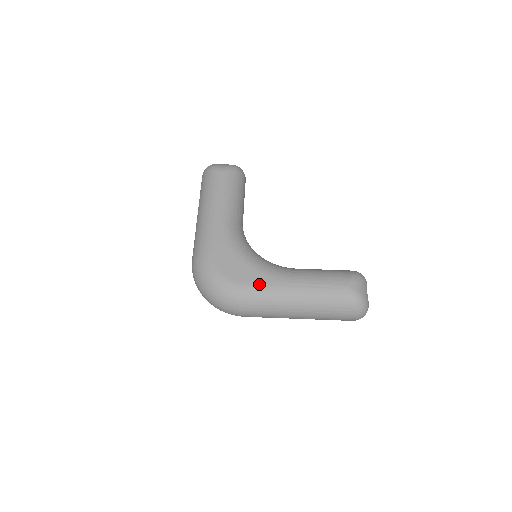
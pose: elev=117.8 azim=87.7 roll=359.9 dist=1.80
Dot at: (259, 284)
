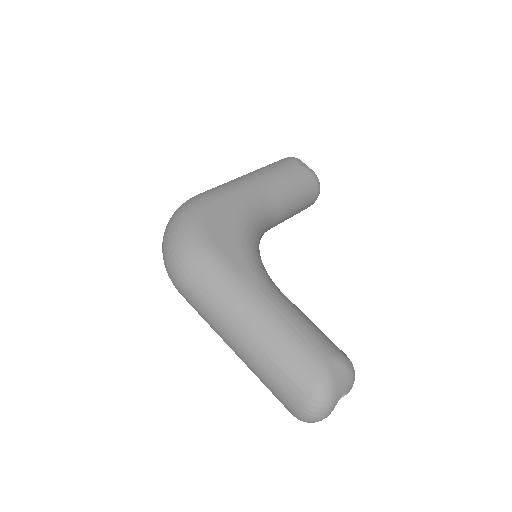
Dot at: (229, 263)
